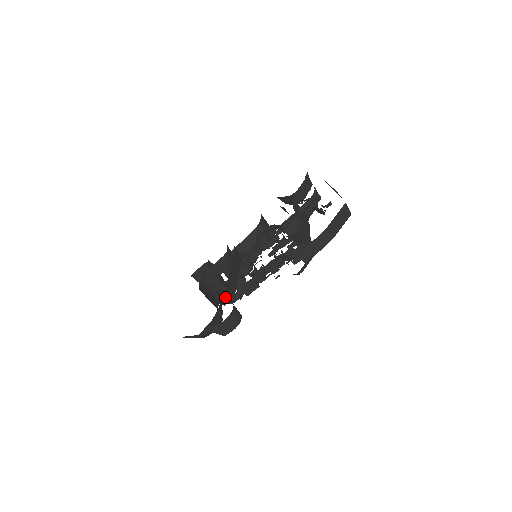
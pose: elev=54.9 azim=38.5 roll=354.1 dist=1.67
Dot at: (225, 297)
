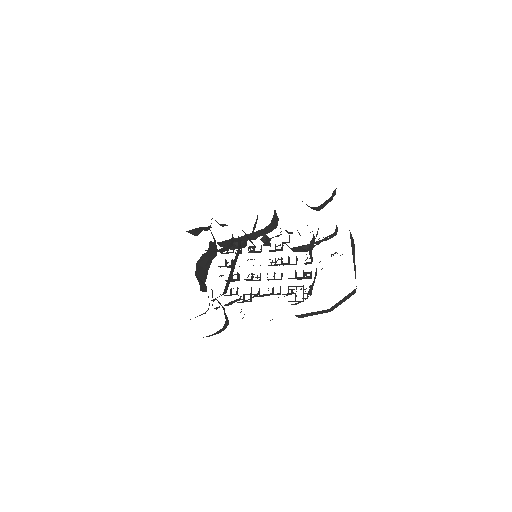
Dot at: occluded
